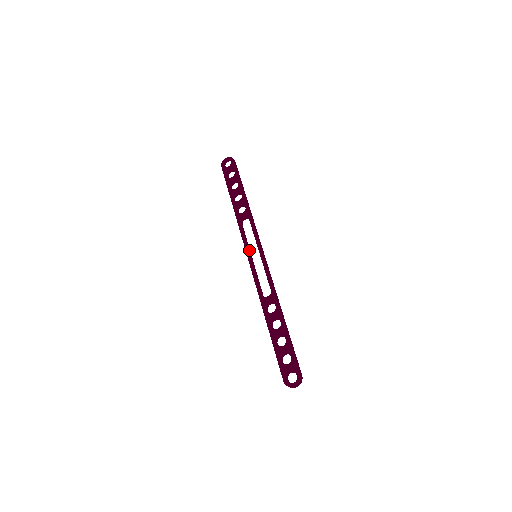
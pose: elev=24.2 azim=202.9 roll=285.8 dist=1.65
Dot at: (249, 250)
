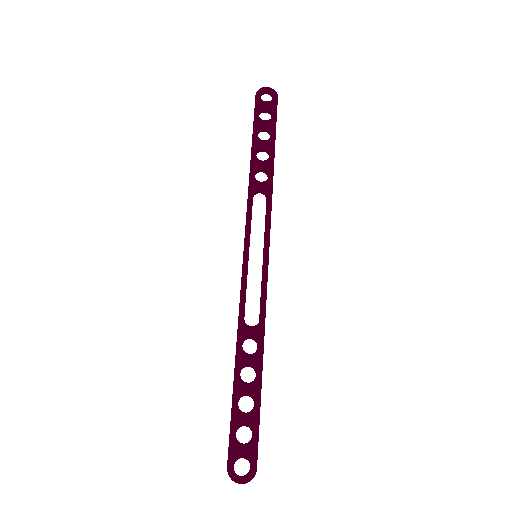
Dot at: occluded
